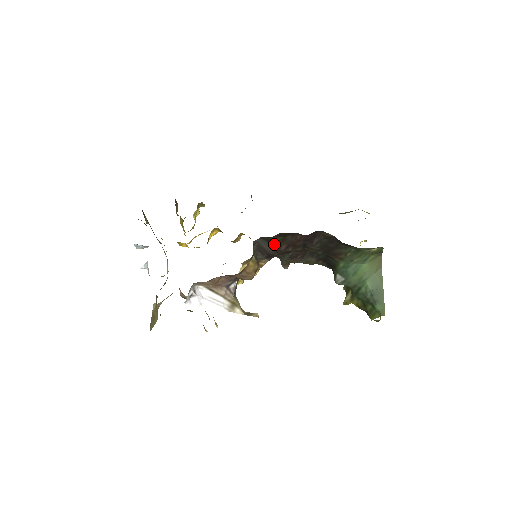
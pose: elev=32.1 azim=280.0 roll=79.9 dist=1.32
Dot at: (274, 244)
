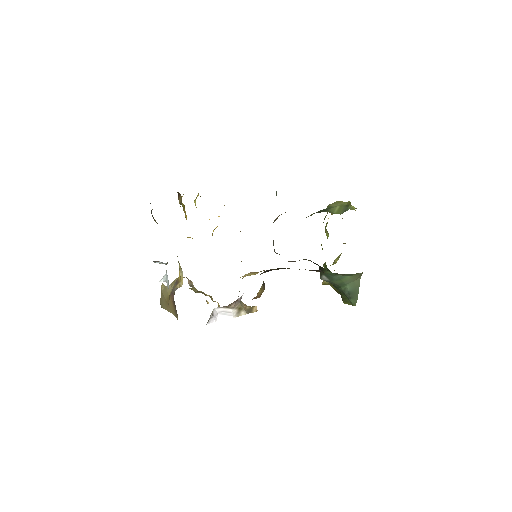
Dot at: occluded
